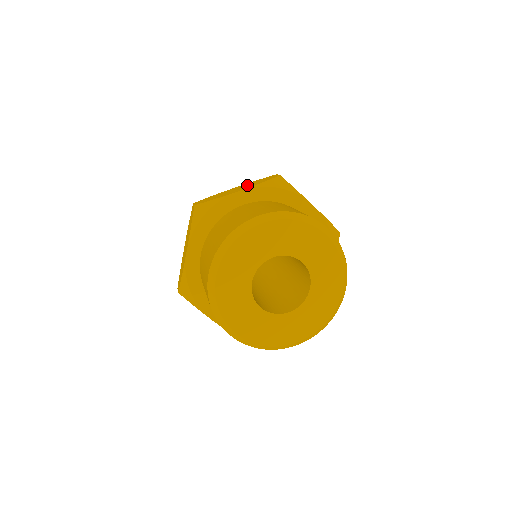
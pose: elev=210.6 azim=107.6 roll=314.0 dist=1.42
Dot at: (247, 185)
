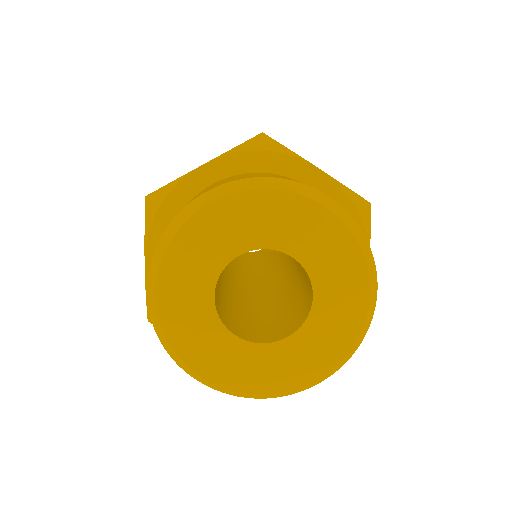
Dot at: occluded
